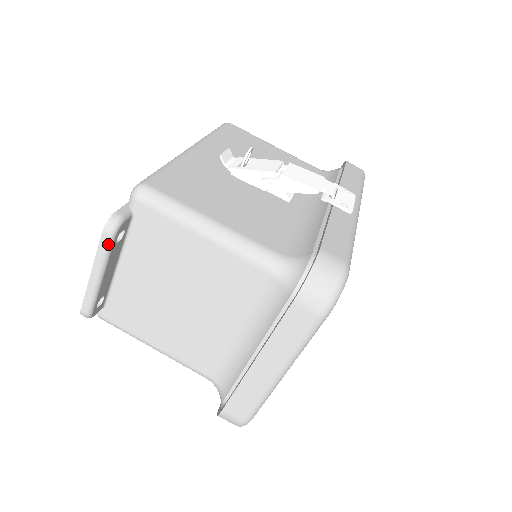
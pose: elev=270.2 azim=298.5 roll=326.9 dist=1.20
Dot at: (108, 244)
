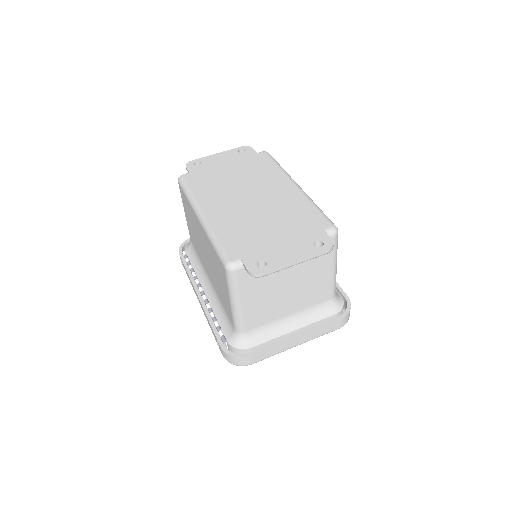
Dot at: occluded
